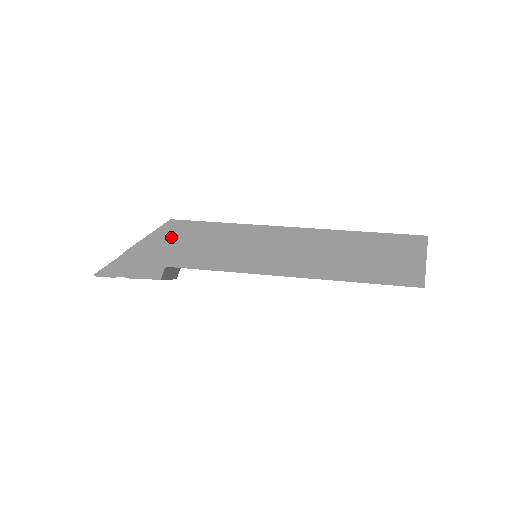
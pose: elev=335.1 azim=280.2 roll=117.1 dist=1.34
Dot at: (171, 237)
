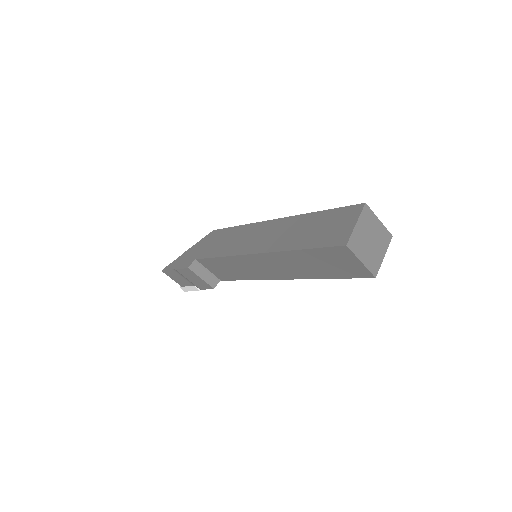
Dot at: (208, 241)
